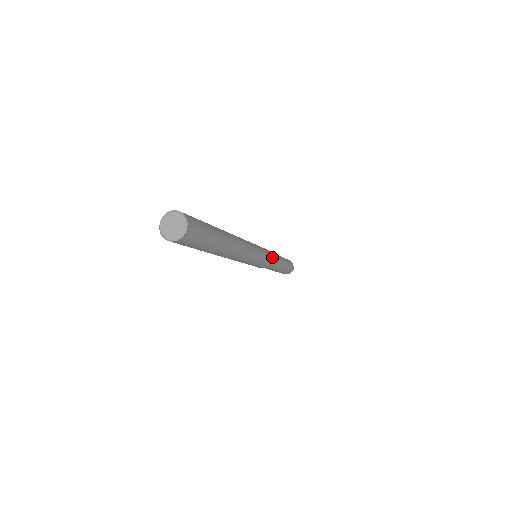
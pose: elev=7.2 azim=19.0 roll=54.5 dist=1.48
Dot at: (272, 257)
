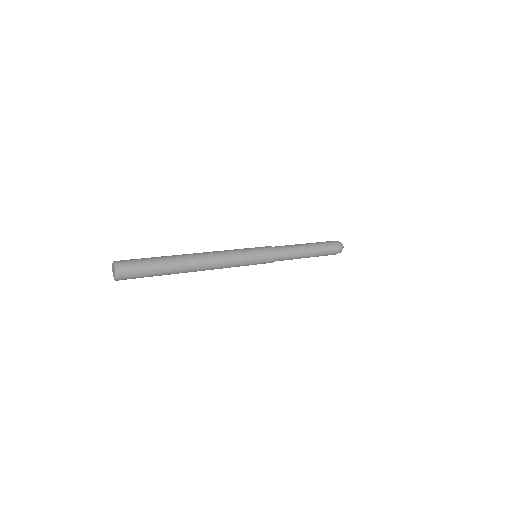
Dot at: (278, 250)
